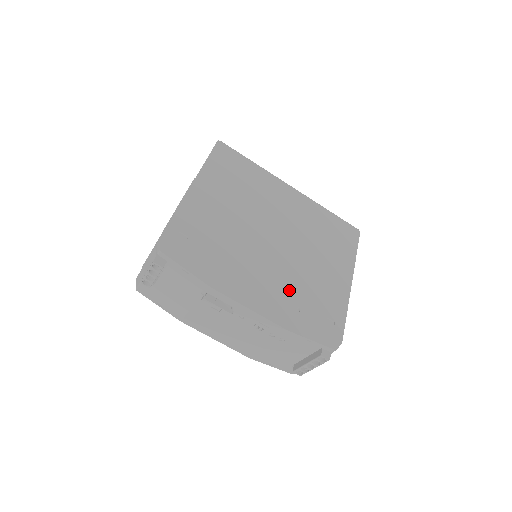
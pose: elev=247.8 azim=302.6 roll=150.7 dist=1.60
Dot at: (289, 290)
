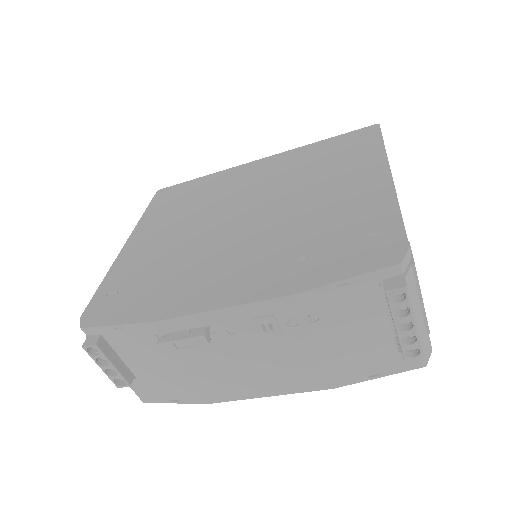
Dot at: (281, 248)
